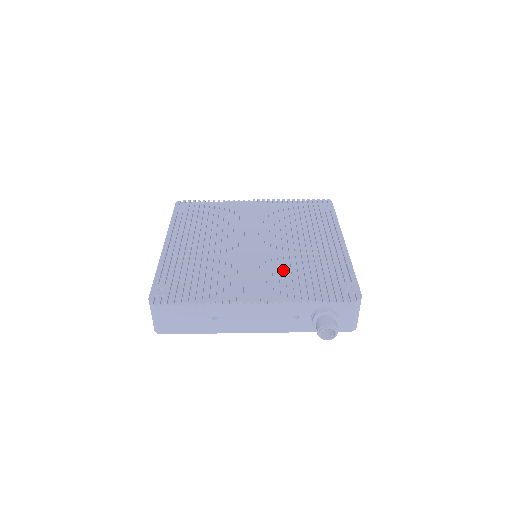
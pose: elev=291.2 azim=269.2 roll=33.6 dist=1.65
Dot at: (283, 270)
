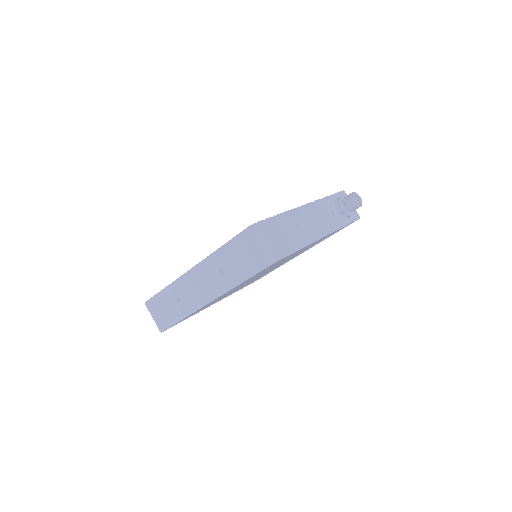
Dot at: occluded
